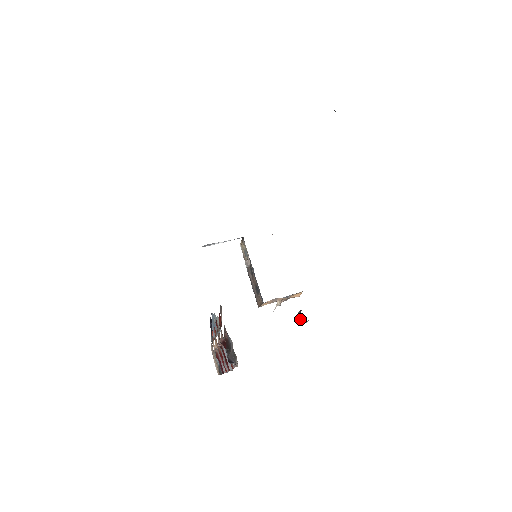
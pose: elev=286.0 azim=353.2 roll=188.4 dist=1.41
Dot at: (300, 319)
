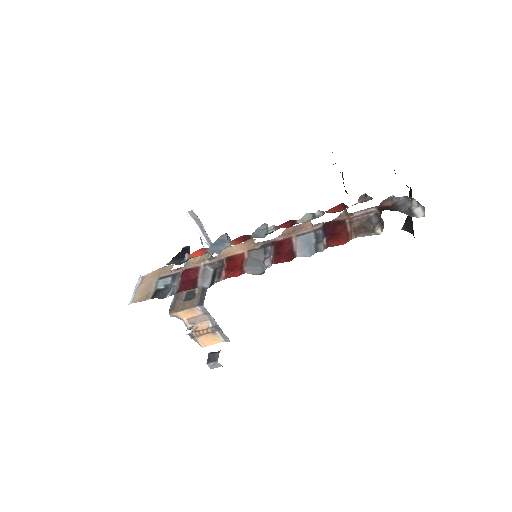
Dot at: (208, 359)
